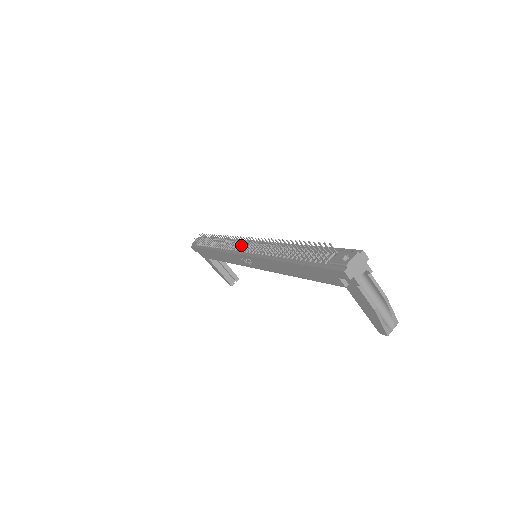
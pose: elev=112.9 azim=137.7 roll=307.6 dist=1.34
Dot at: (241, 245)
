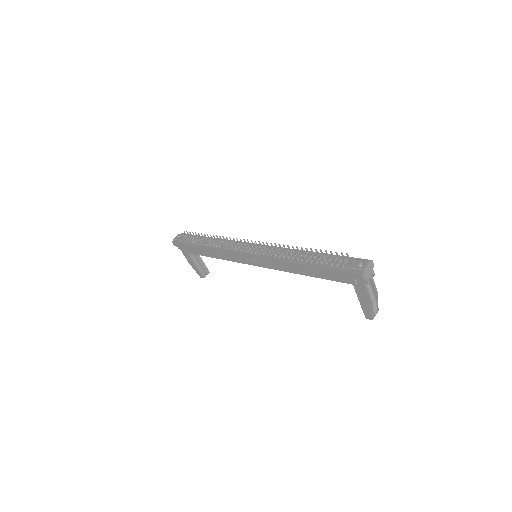
Dot at: occluded
